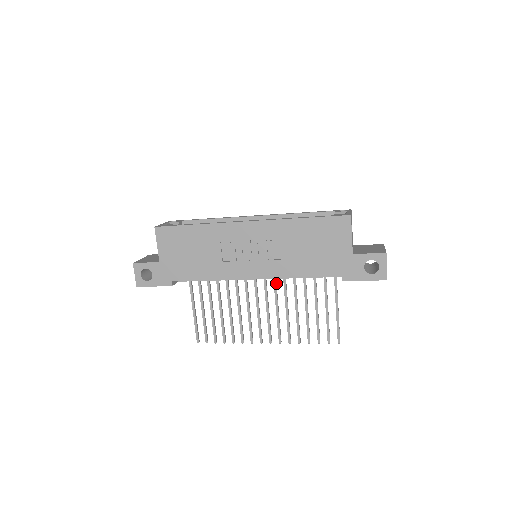
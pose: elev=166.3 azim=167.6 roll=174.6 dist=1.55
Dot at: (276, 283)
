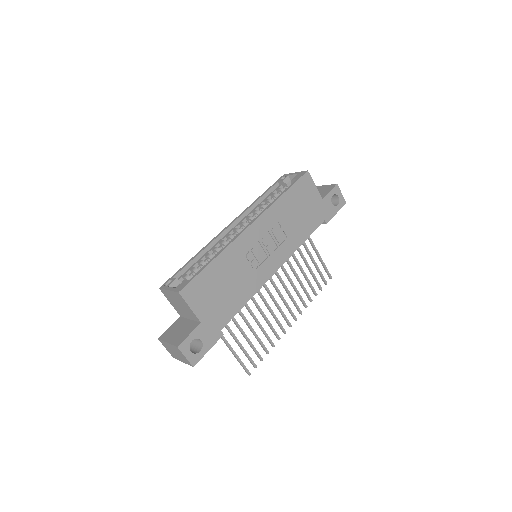
Dot at: occluded
